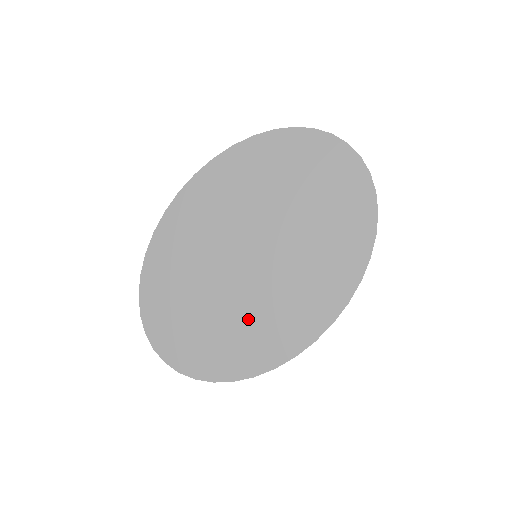
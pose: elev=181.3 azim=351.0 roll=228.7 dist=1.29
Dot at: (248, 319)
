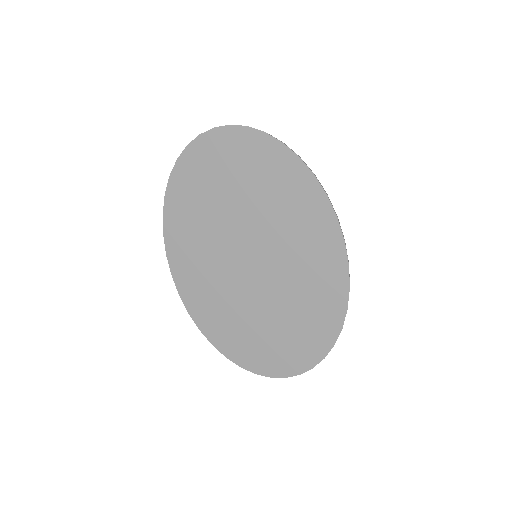
Dot at: (296, 299)
